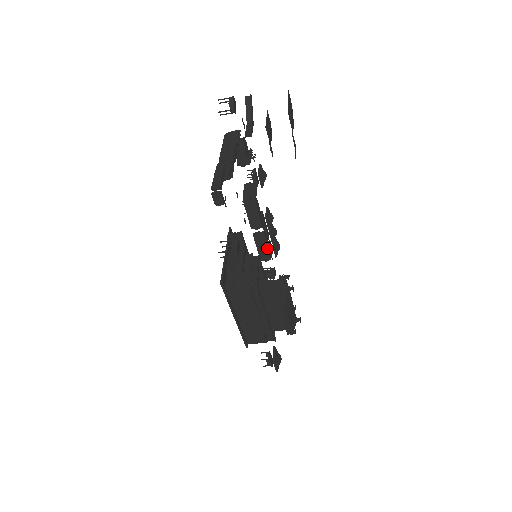
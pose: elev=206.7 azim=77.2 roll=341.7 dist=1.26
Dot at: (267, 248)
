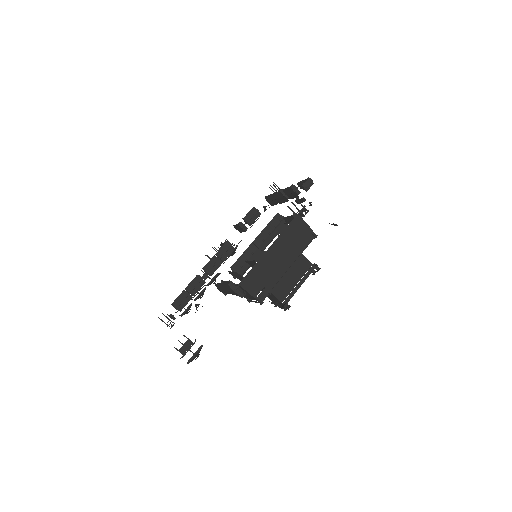
Dot at: (192, 297)
